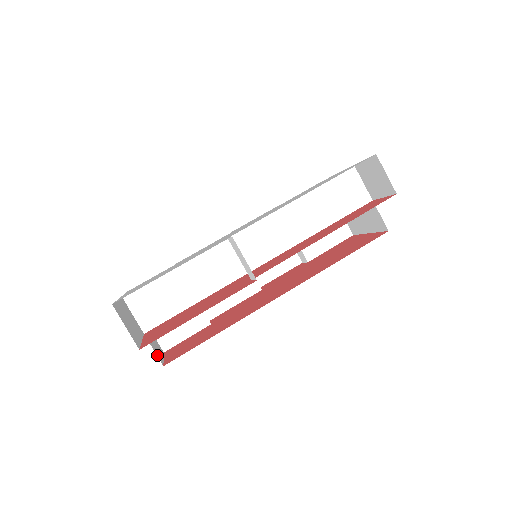
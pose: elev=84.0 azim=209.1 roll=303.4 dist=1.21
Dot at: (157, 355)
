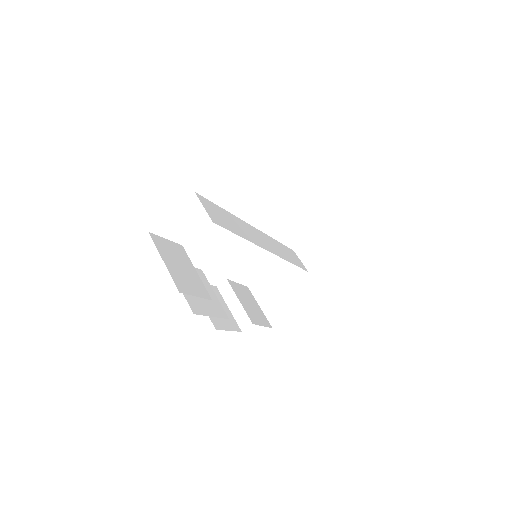
Dot at: occluded
